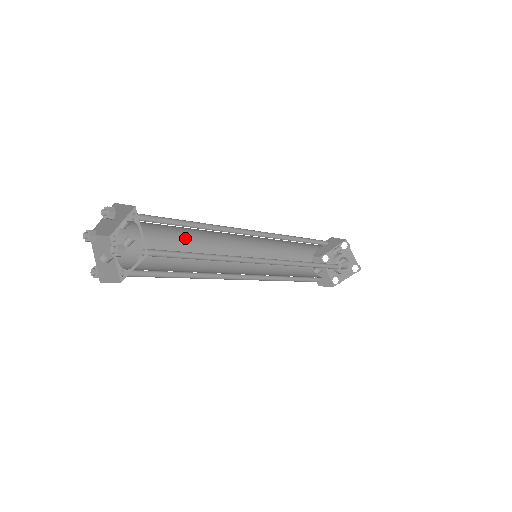
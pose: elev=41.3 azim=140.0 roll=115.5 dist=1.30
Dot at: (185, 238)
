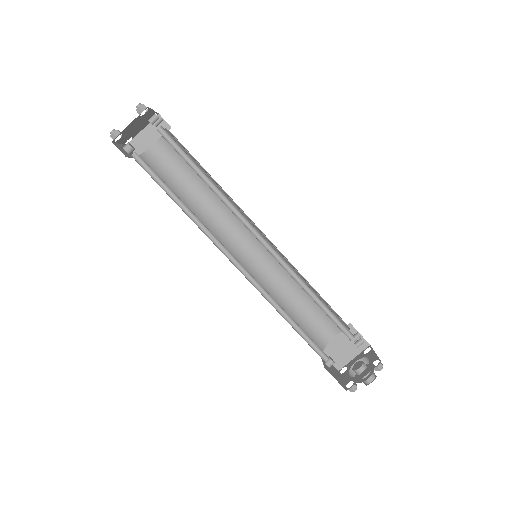
Dot at: (197, 200)
